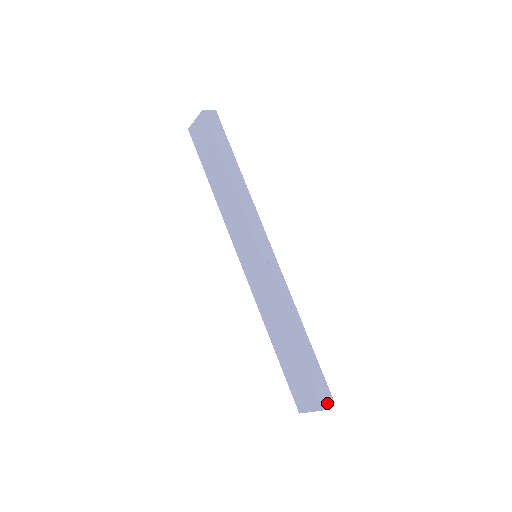
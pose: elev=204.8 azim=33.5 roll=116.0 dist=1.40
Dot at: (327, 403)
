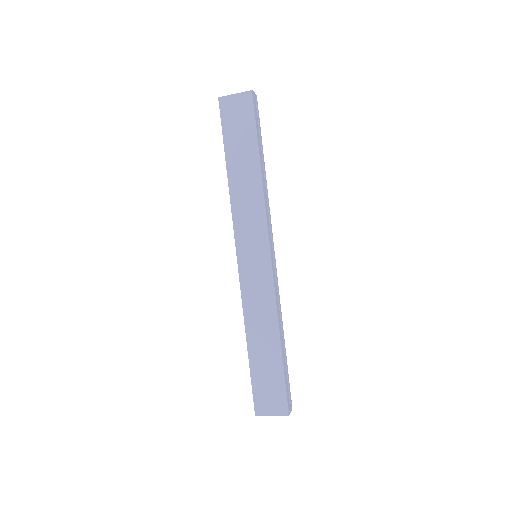
Dot at: (290, 409)
